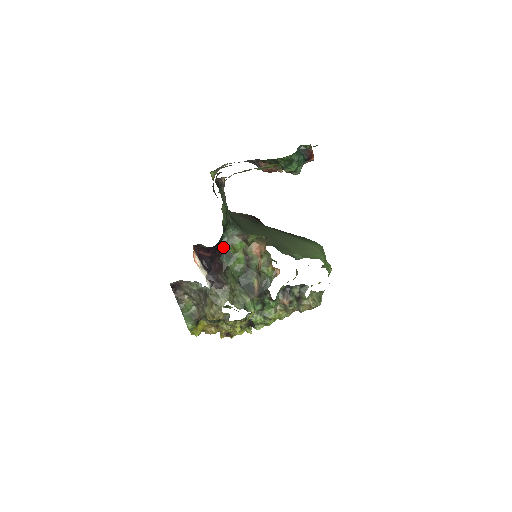
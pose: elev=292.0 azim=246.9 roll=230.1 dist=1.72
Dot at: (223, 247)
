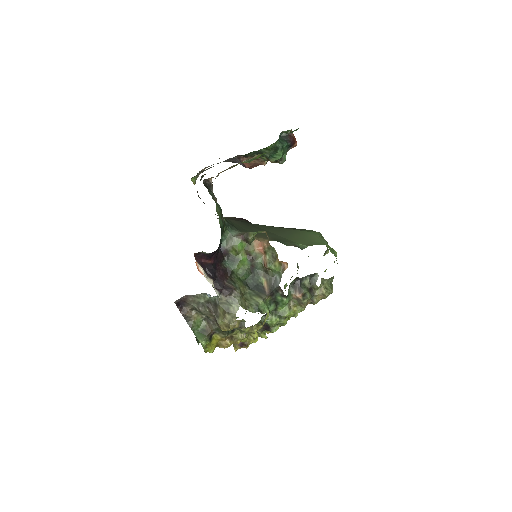
Dot at: (223, 251)
